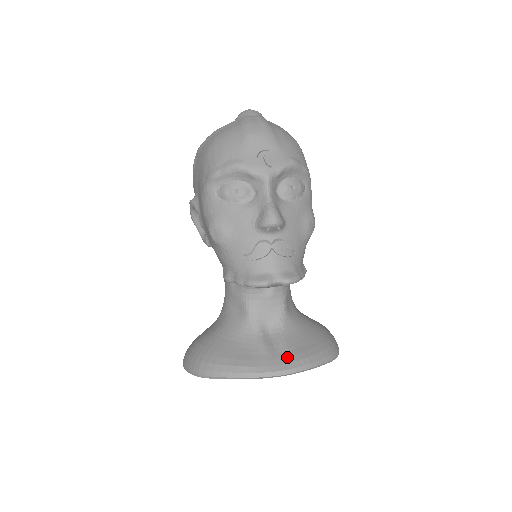
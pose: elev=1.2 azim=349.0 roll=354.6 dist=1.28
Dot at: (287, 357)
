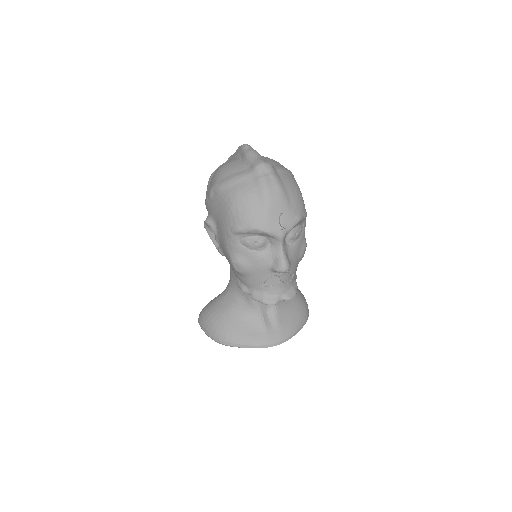
Dot at: (281, 332)
